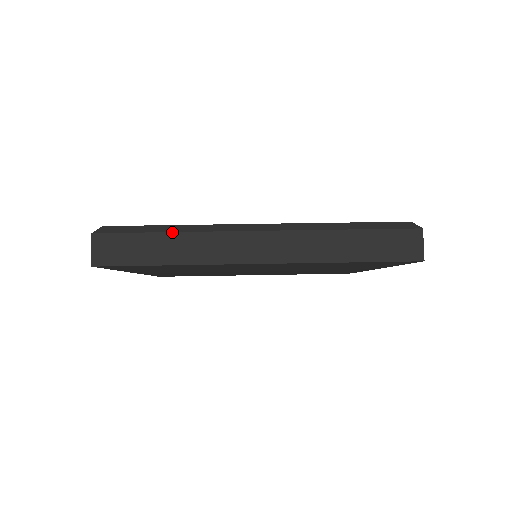
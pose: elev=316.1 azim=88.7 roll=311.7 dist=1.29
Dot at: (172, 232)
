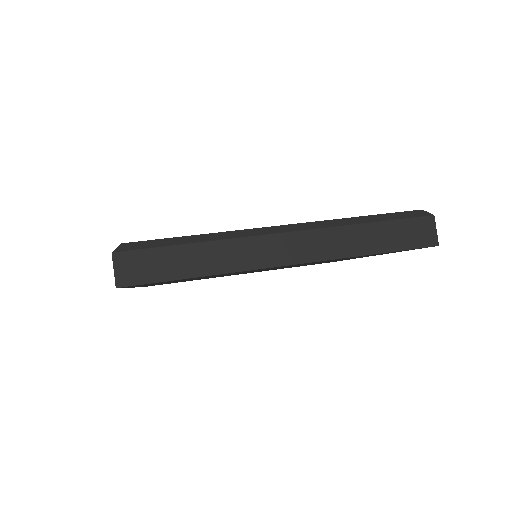
Dot at: (198, 242)
